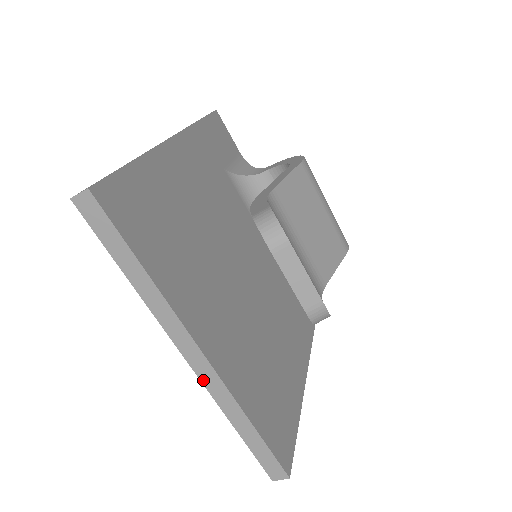
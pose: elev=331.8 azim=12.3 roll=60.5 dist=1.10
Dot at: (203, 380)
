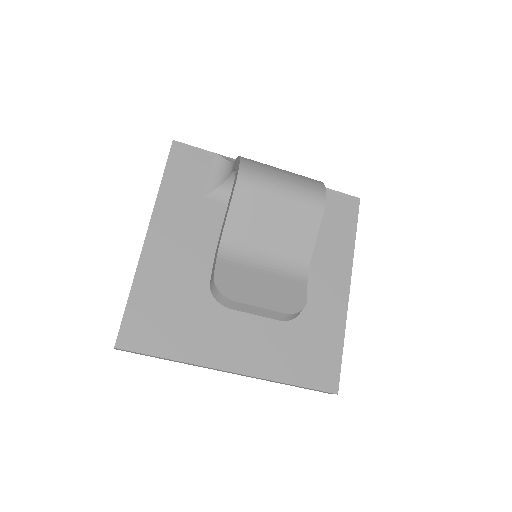
Dot at: (247, 376)
